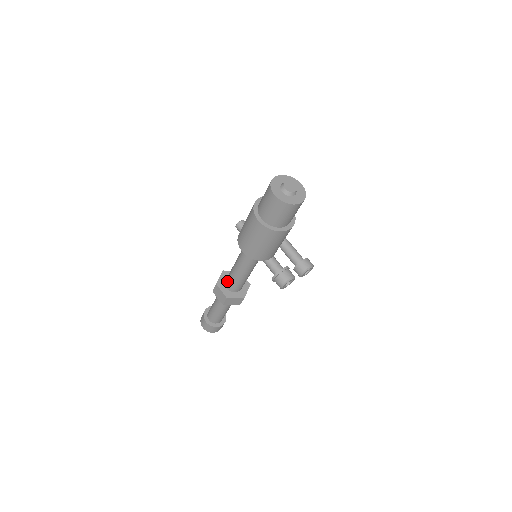
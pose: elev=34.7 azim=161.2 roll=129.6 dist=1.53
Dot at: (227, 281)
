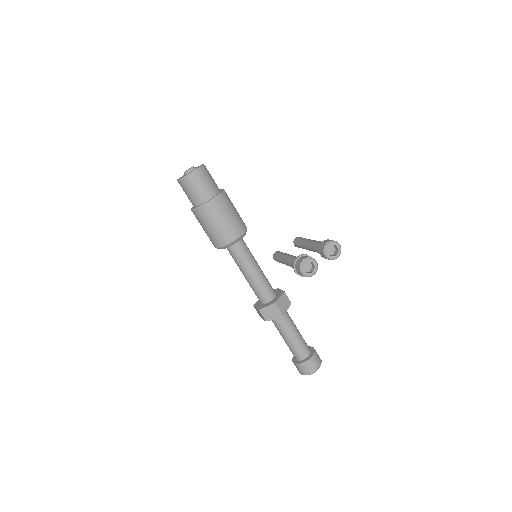
Dot at: occluded
